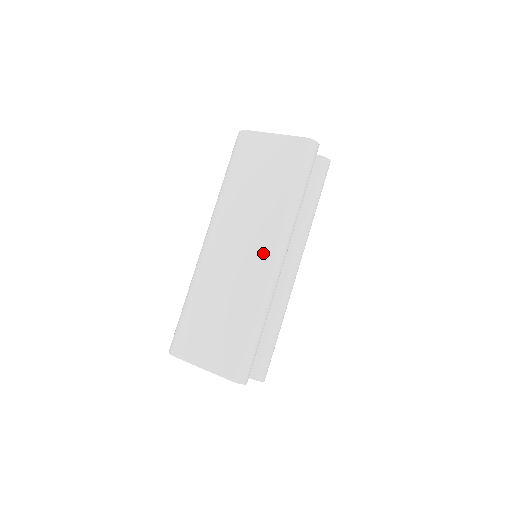
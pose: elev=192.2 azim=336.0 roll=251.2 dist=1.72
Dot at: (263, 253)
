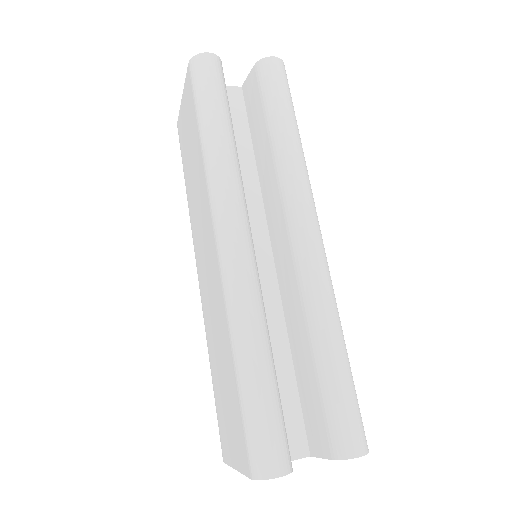
Dot at: (212, 246)
